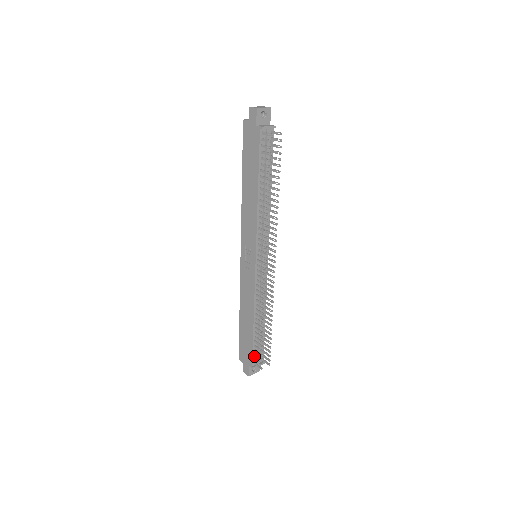
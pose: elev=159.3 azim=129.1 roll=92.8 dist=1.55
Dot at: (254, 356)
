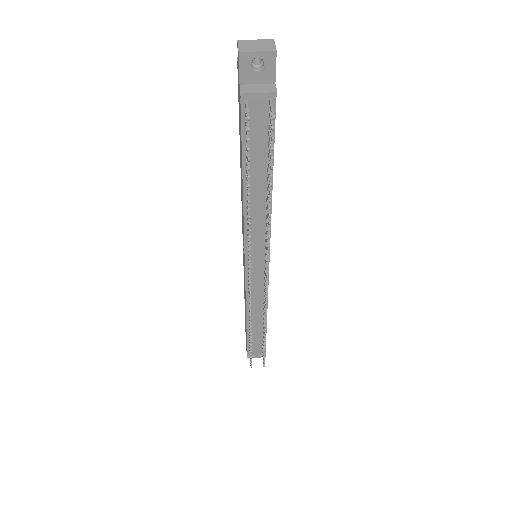
Dot at: occluded
